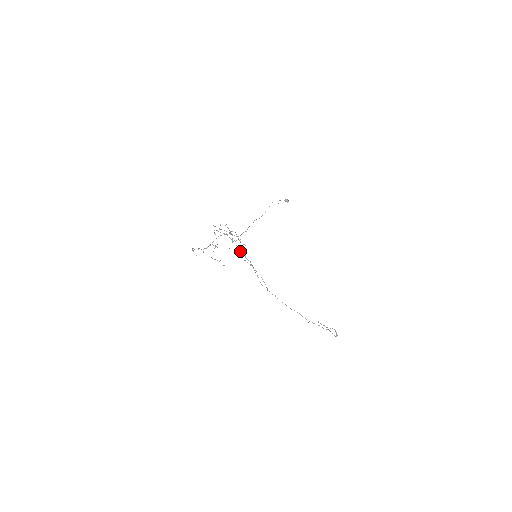
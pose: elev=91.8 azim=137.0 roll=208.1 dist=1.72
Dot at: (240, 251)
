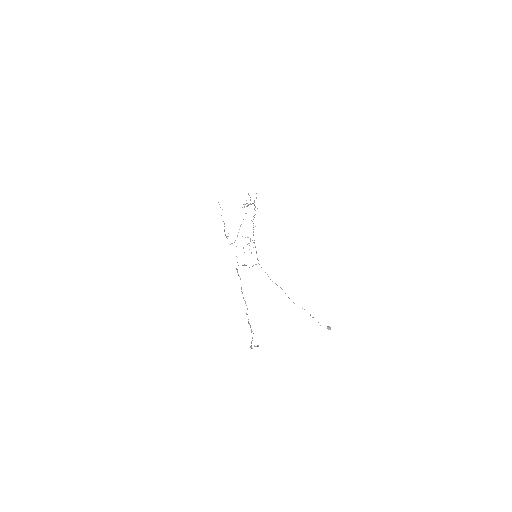
Dot at: (247, 206)
